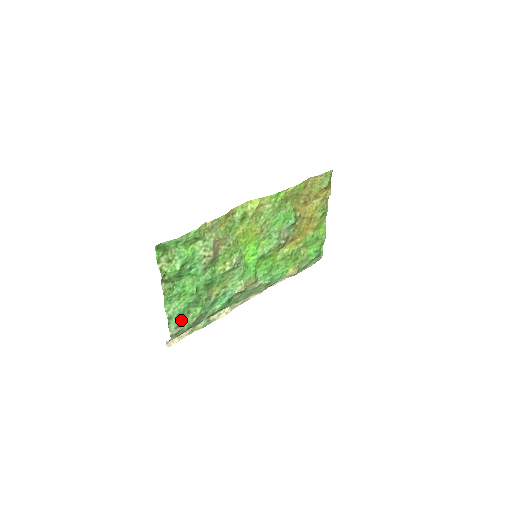
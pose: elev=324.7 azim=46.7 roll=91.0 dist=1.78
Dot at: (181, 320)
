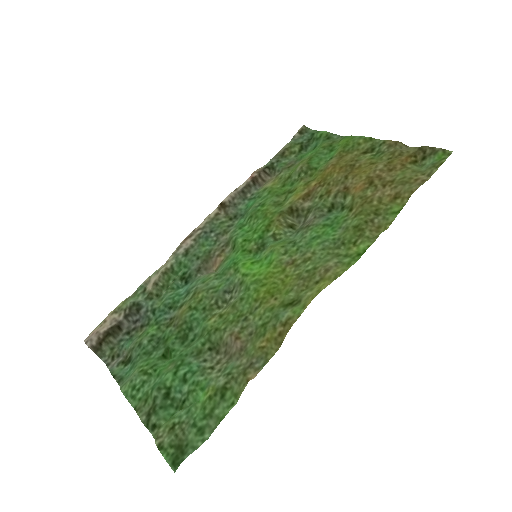
Dot at: (129, 359)
